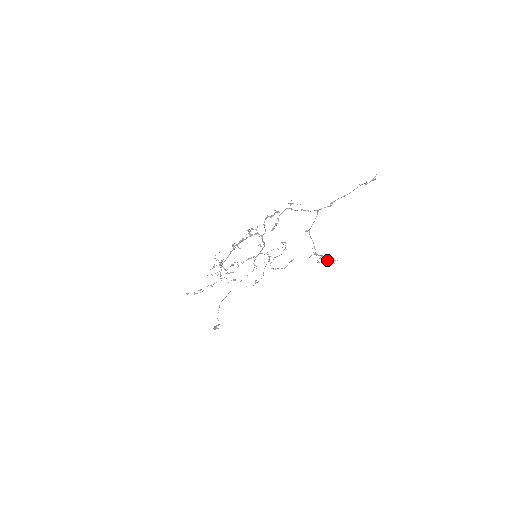
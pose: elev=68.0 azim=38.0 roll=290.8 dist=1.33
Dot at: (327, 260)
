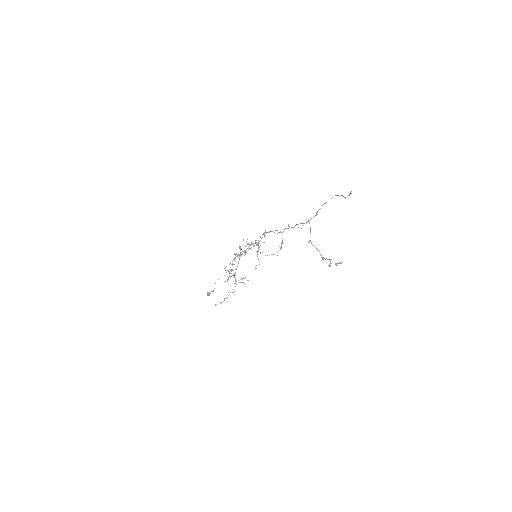
Dot at: occluded
